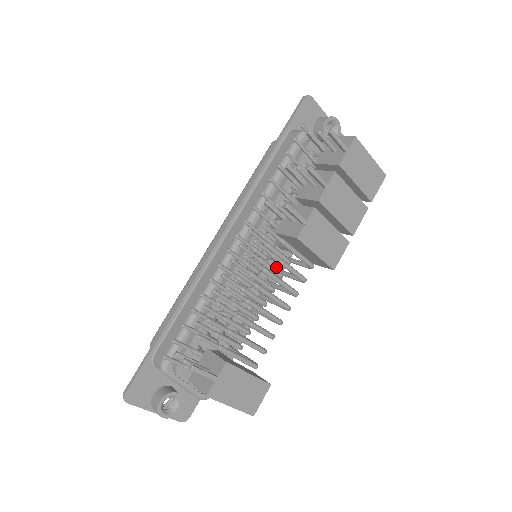
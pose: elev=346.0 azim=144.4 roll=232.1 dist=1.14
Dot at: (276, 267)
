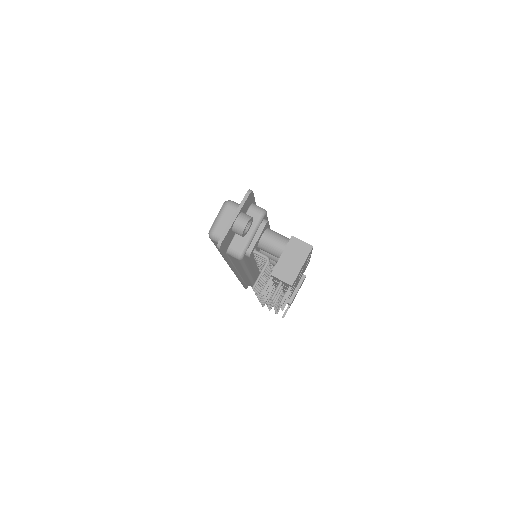
Dot at: occluded
